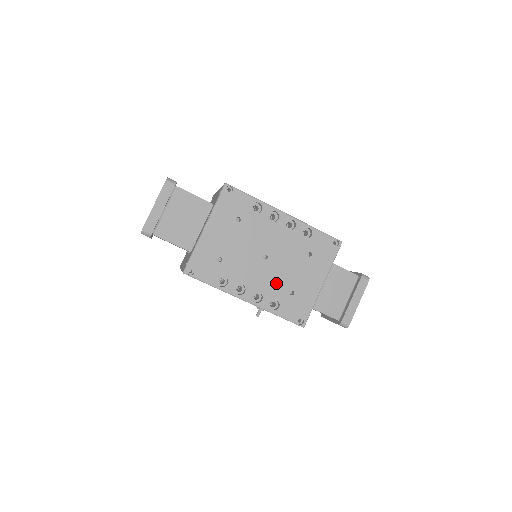
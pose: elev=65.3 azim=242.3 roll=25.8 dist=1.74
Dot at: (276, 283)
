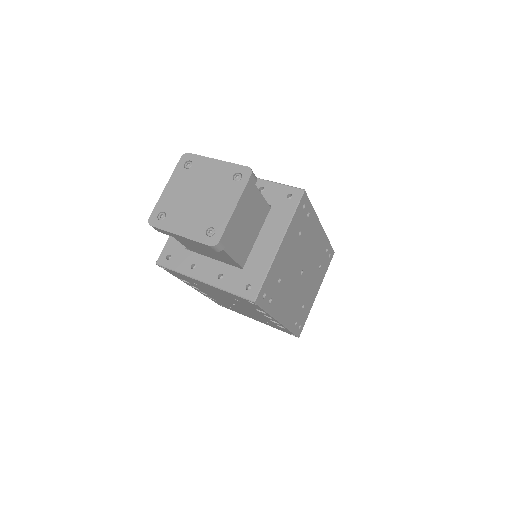
Dot at: (225, 303)
